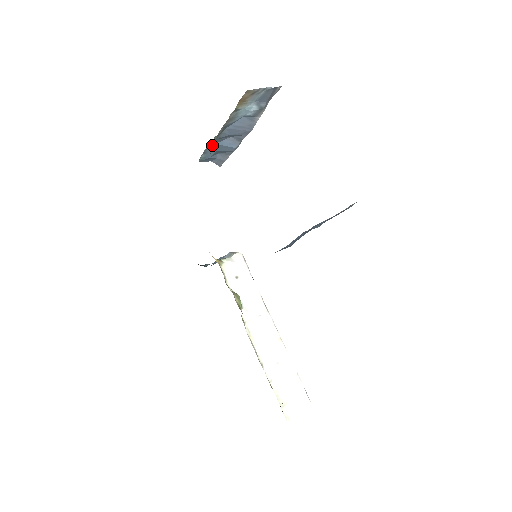
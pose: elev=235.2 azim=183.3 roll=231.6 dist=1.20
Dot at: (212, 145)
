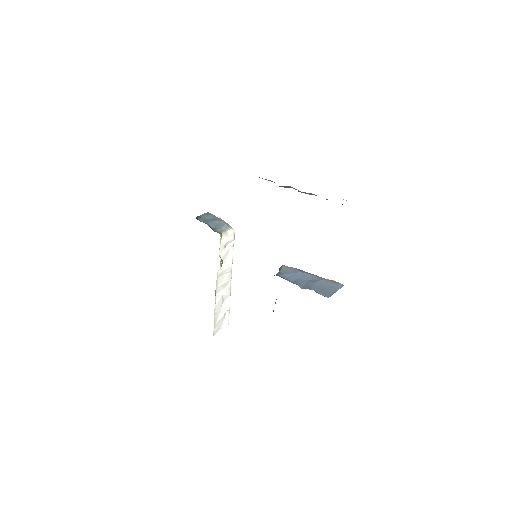
Dot at: occluded
